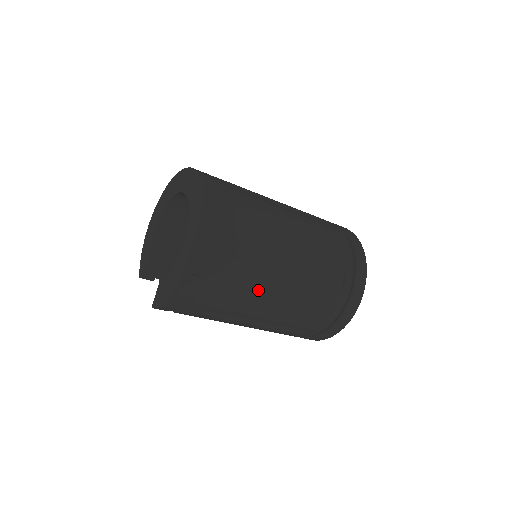
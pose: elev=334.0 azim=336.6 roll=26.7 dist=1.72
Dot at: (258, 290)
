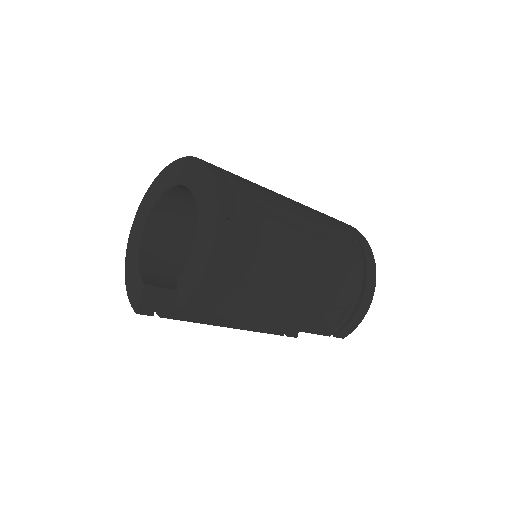
Dot at: (289, 252)
